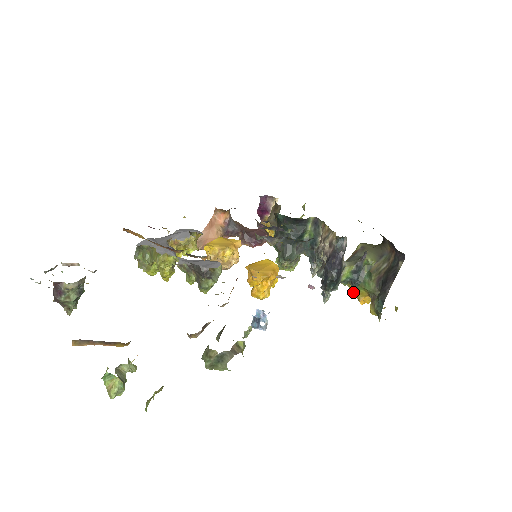
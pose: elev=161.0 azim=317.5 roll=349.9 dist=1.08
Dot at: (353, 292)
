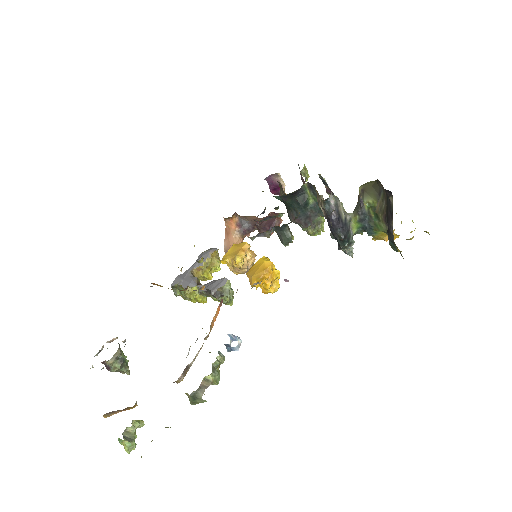
Dot at: (373, 237)
